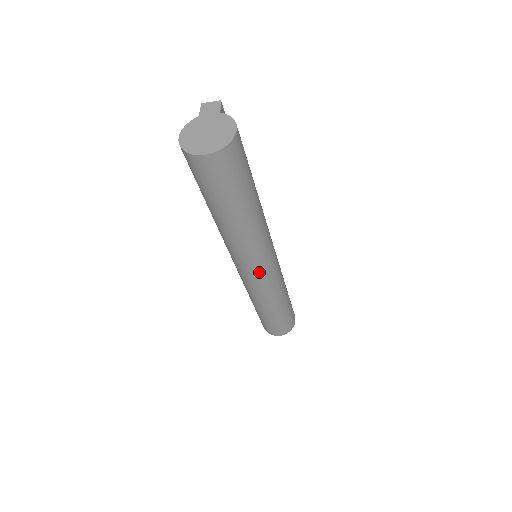
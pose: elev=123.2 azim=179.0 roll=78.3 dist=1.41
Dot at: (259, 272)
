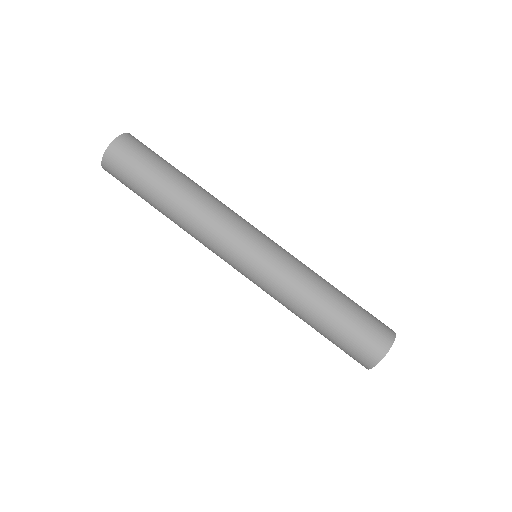
Dot at: (249, 245)
